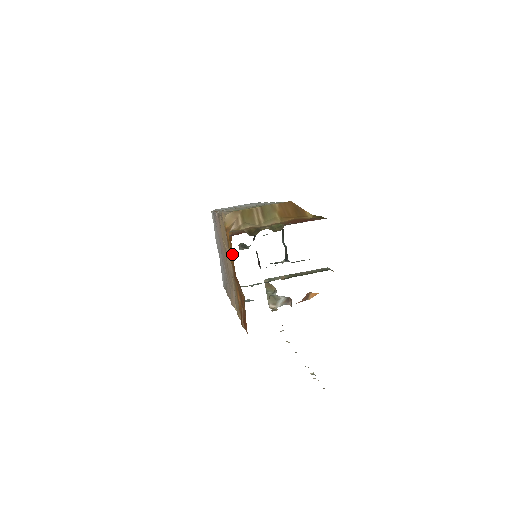
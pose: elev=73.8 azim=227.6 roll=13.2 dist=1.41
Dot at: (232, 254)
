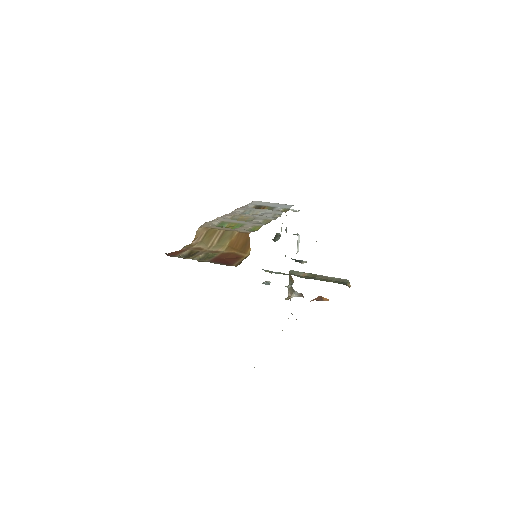
Dot at: occluded
